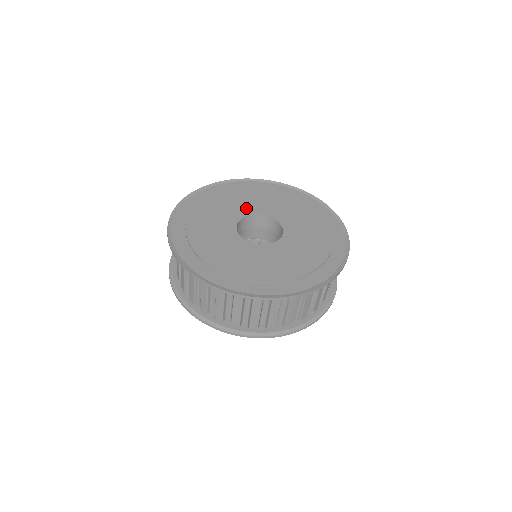
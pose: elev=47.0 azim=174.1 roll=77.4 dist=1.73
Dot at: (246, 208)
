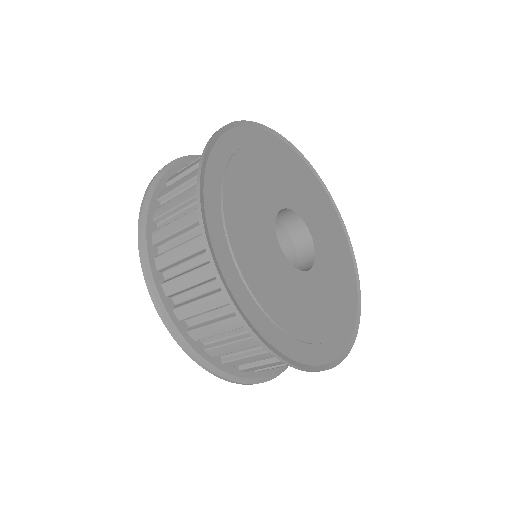
Dot at: (271, 197)
